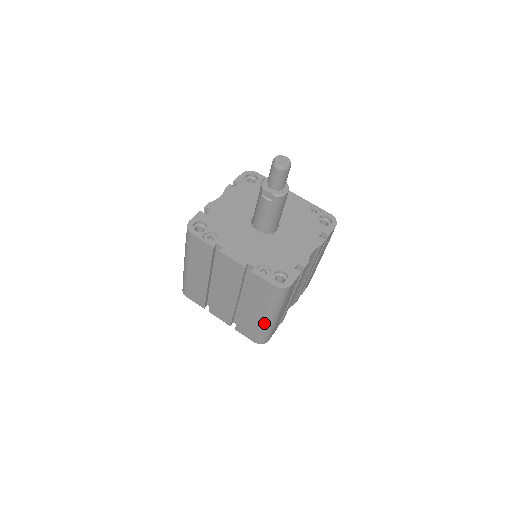
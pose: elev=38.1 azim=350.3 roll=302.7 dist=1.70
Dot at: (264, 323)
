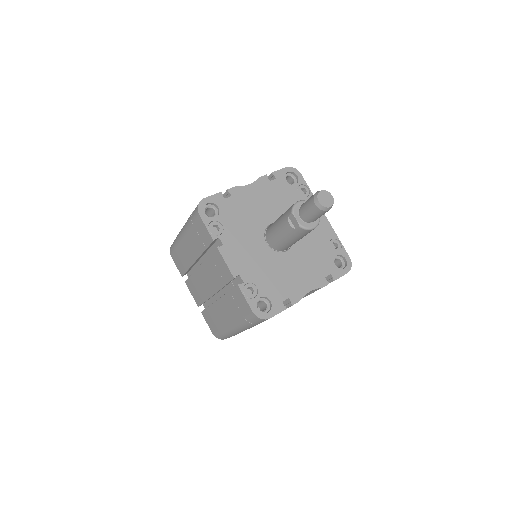
Dot at: (228, 328)
